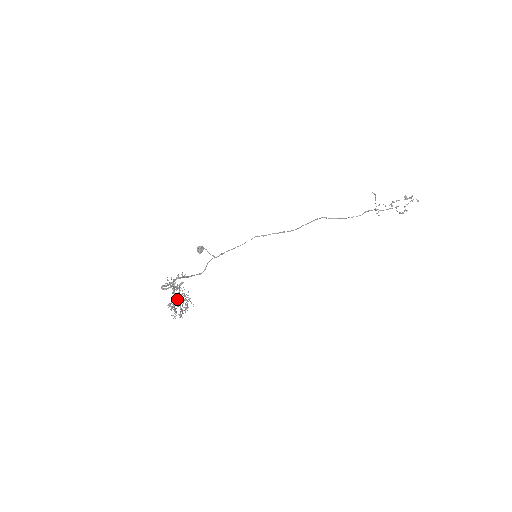
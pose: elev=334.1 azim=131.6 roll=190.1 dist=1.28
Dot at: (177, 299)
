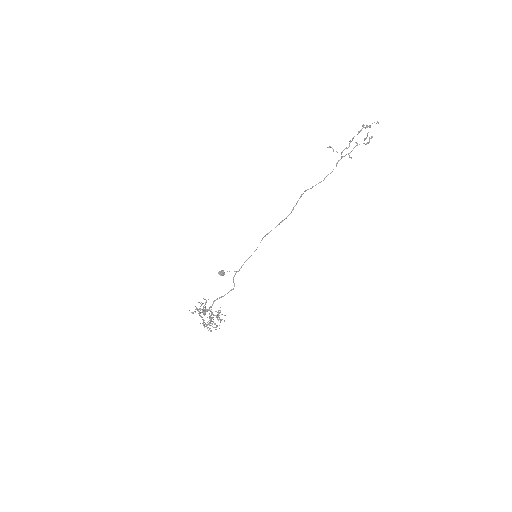
Dot at: (209, 318)
